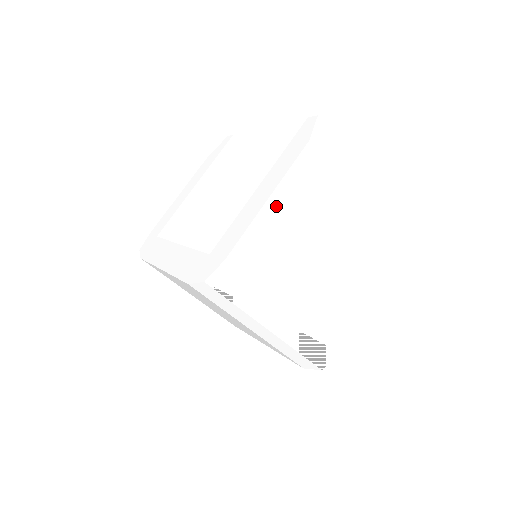
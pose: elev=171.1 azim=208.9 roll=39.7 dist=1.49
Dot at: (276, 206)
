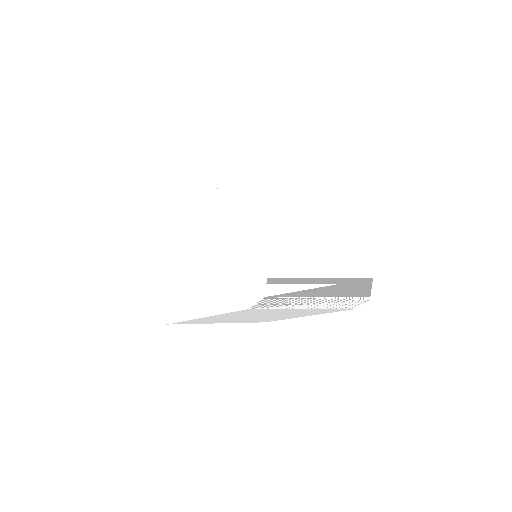
Dot at: (271, 205)
